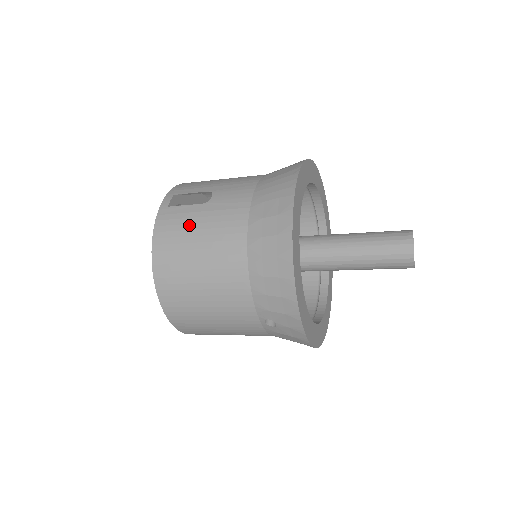
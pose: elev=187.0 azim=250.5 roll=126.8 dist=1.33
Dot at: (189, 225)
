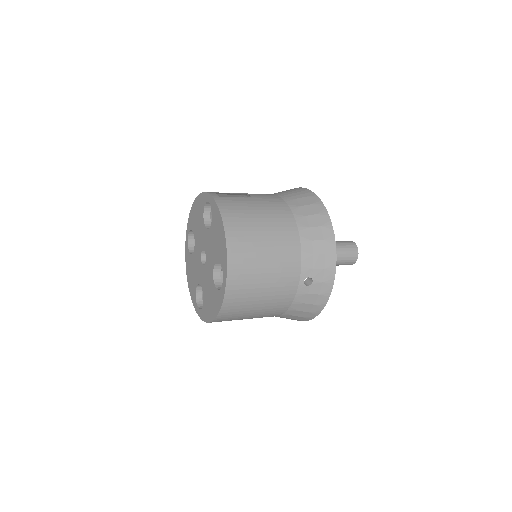
Dot at: (248, 207)
